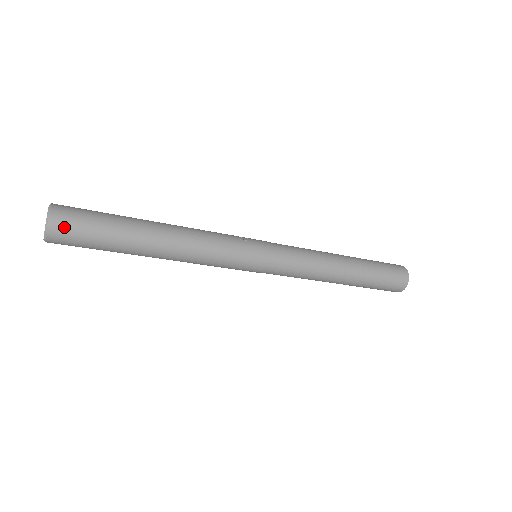
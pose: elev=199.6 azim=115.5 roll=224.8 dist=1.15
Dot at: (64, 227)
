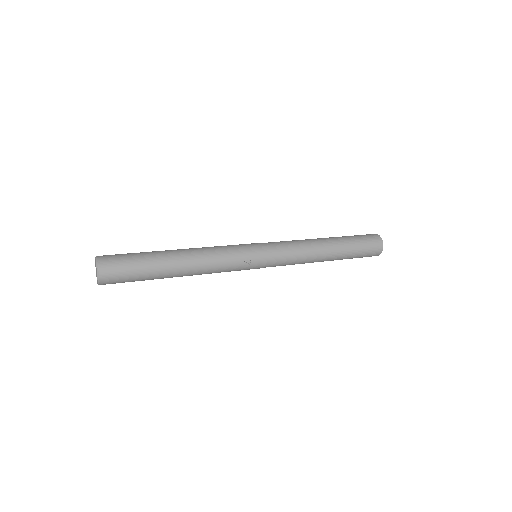
Dot at: occluded
